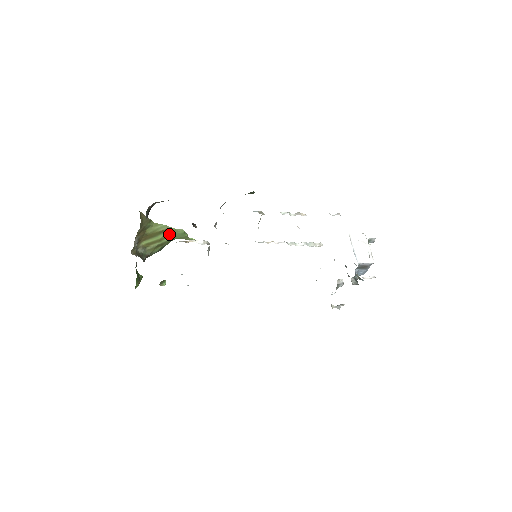
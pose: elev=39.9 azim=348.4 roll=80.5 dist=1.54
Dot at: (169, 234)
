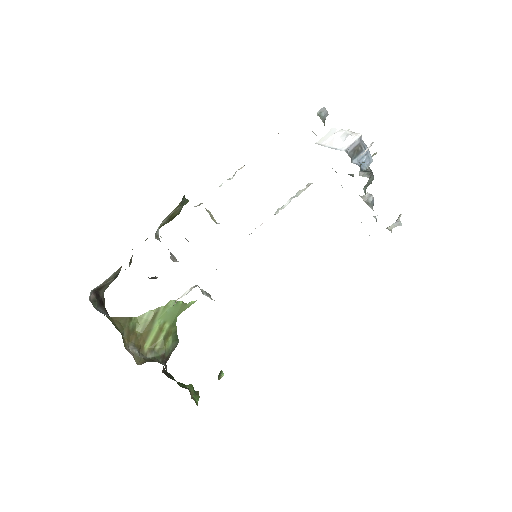
Dot at: (163, 316)
